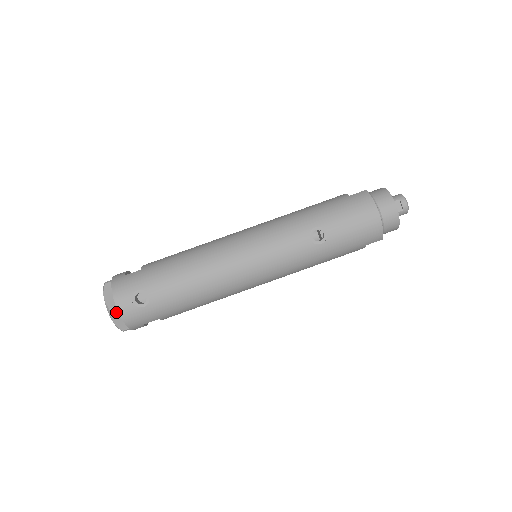
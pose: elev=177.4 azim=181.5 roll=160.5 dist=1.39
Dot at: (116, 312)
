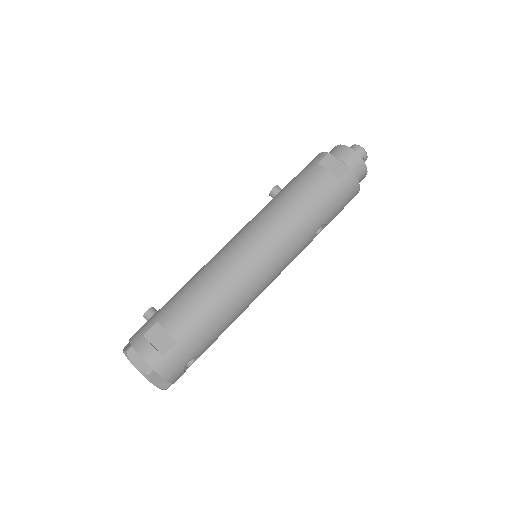
Dot at: (170, 385)
